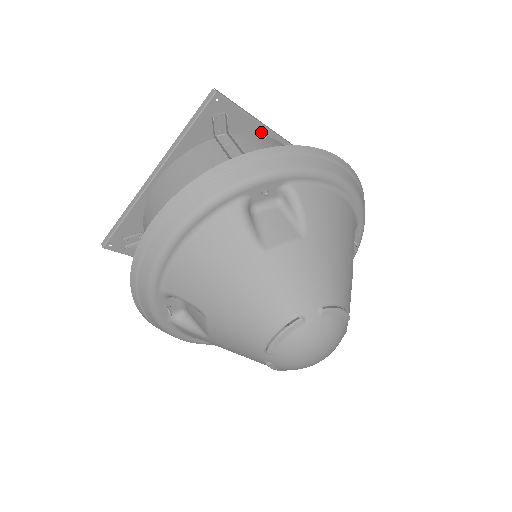
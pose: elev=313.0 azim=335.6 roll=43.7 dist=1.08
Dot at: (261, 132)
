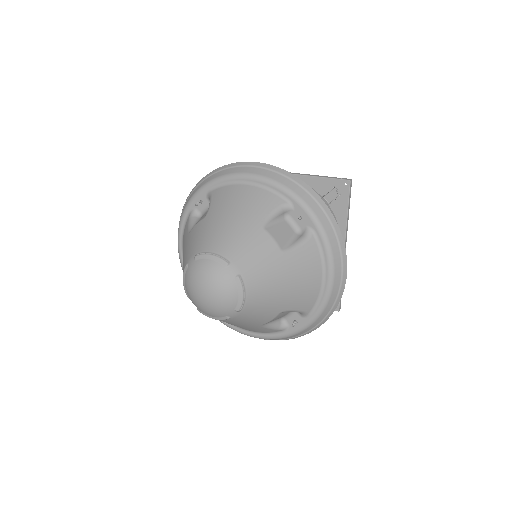
Dot at: (341, 229)
